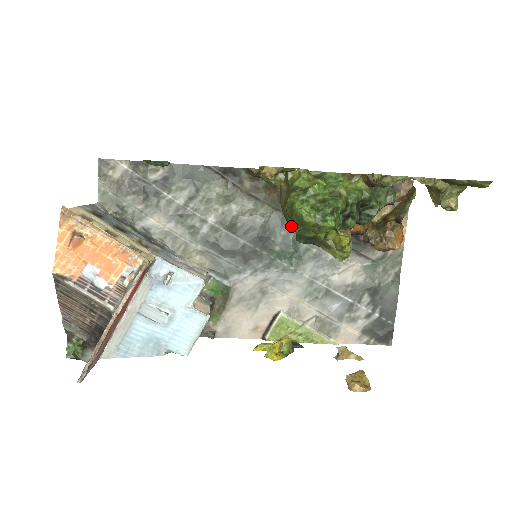
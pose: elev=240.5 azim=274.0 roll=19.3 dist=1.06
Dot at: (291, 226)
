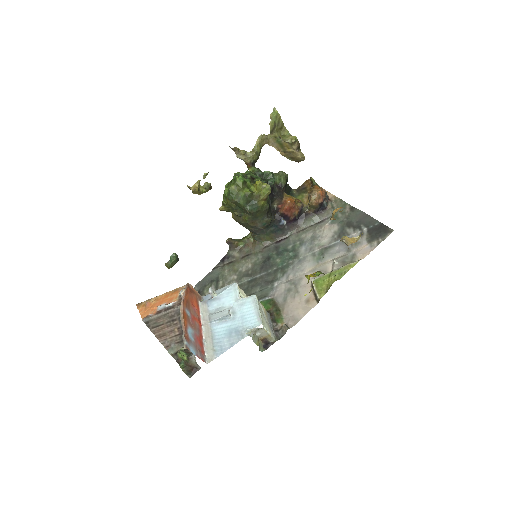
Dot at: (248, 219)
